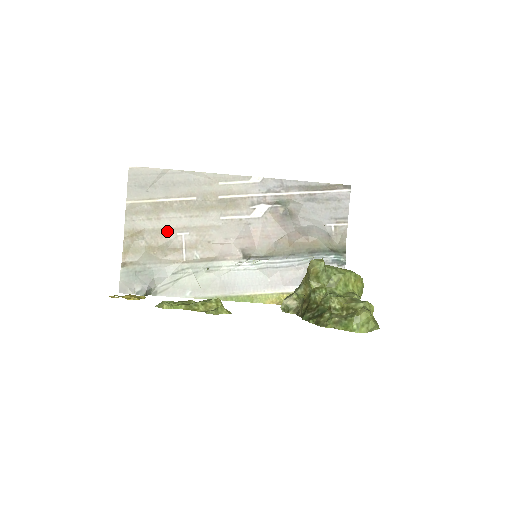
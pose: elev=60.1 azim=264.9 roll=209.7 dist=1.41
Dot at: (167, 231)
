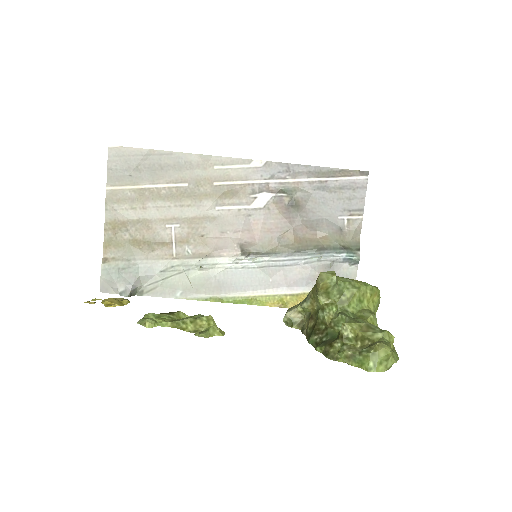
Dot at: (154, 222)
